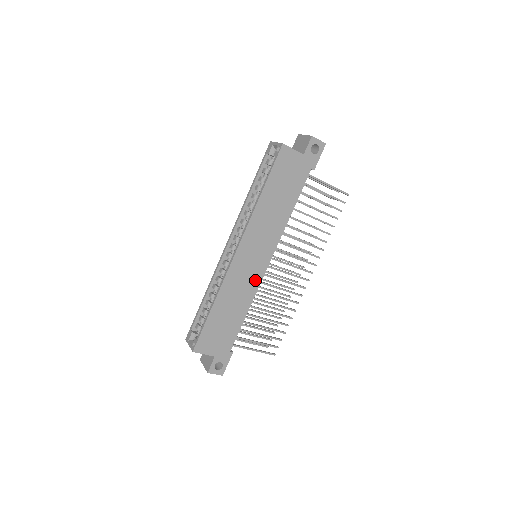
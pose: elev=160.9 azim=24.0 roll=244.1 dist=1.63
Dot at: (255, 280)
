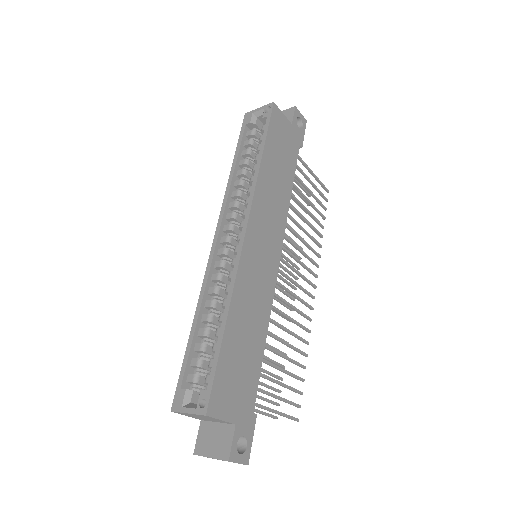
Dot at: (268, 284)
